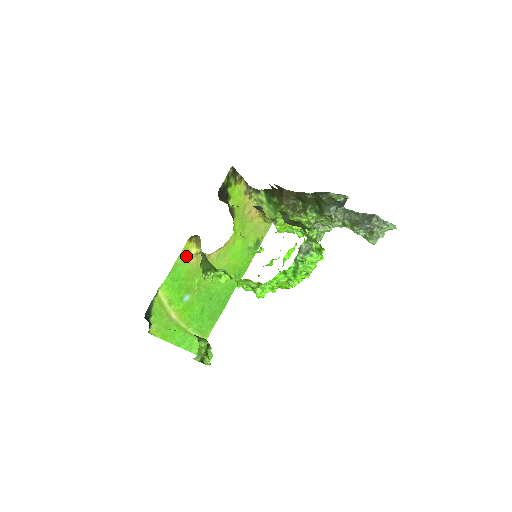
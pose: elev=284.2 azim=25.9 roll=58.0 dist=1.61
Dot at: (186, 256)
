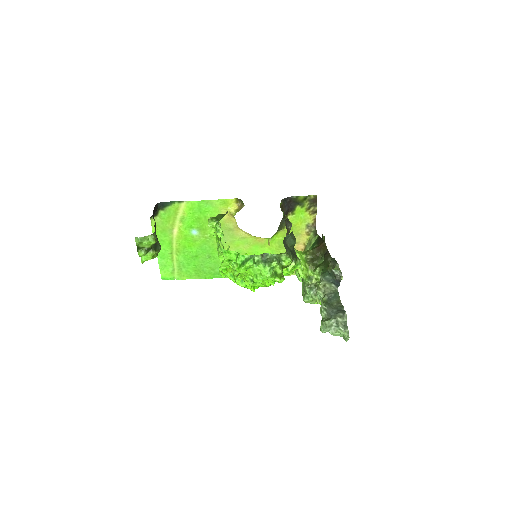
Dot at: (223, 207)
